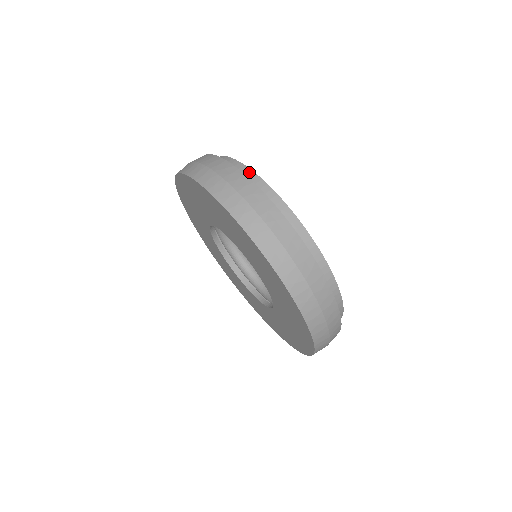
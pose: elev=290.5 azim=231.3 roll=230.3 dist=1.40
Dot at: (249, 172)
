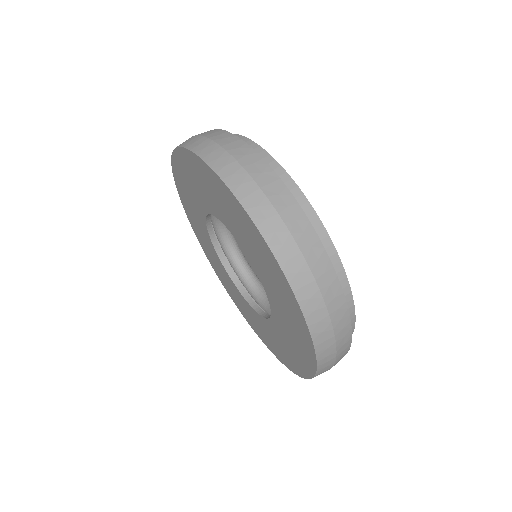
Dot at: occluded
